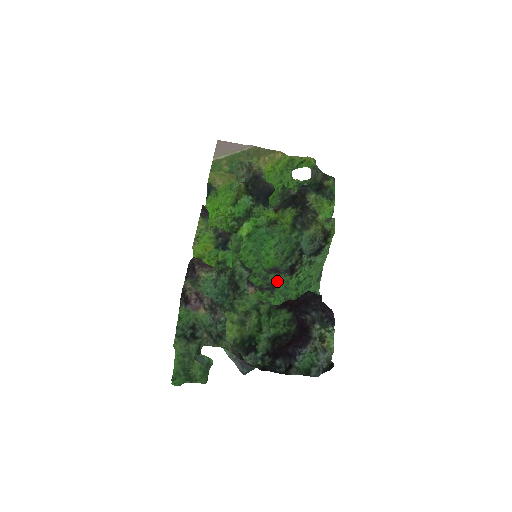
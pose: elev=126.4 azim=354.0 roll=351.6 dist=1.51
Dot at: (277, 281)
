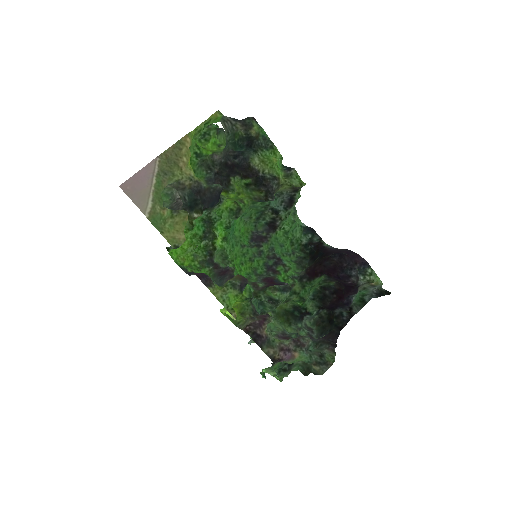
Dot at: (273, 249)
